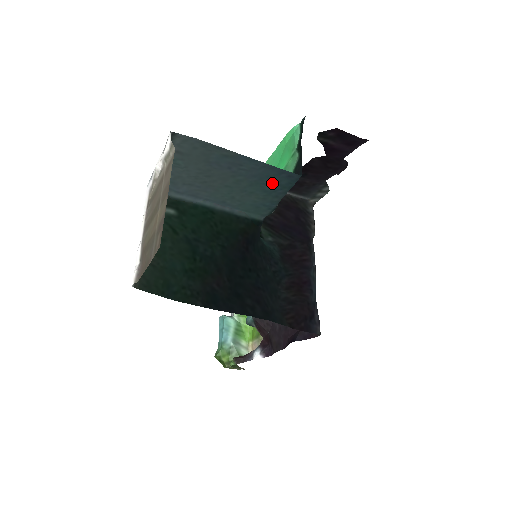
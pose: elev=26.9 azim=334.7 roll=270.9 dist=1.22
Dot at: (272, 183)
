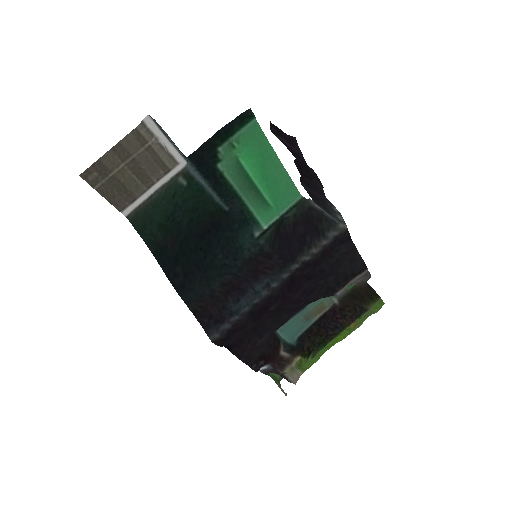
Dot at: occluded
